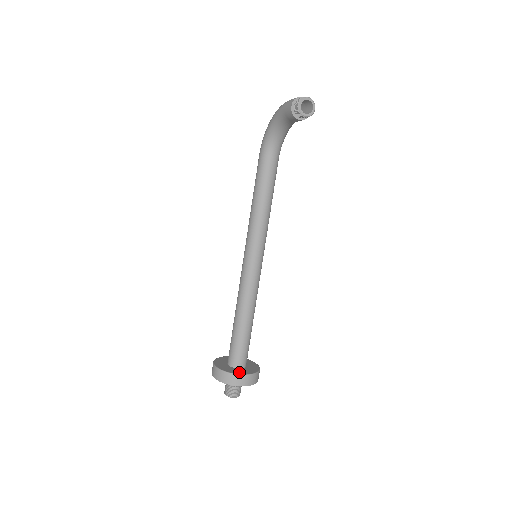
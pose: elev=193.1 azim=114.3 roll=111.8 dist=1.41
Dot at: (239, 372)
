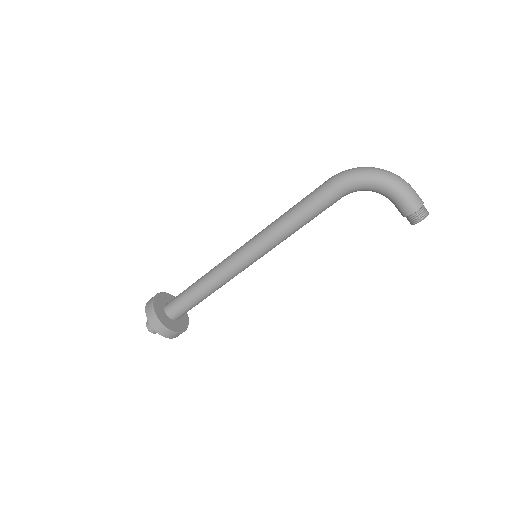
Dot at: (181, 328)
